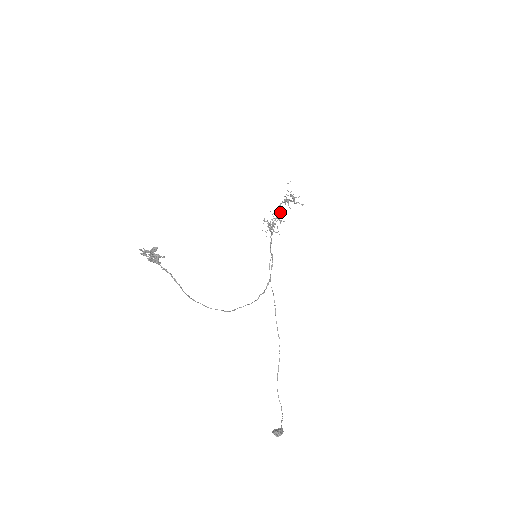
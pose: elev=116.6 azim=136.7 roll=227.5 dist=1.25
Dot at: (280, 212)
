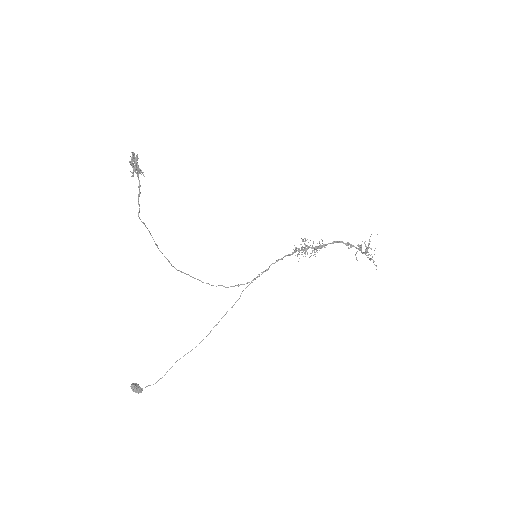
Dot at: (324, 246)
